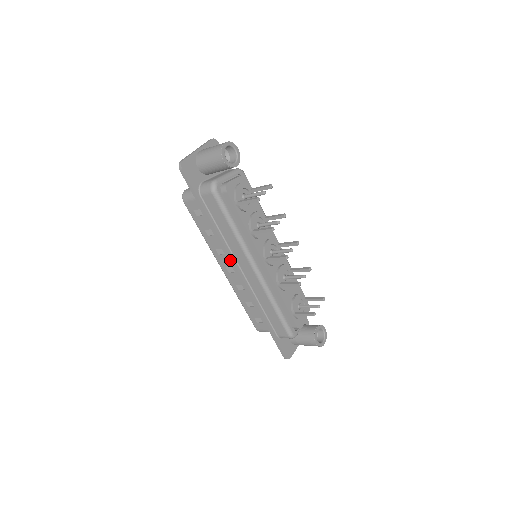
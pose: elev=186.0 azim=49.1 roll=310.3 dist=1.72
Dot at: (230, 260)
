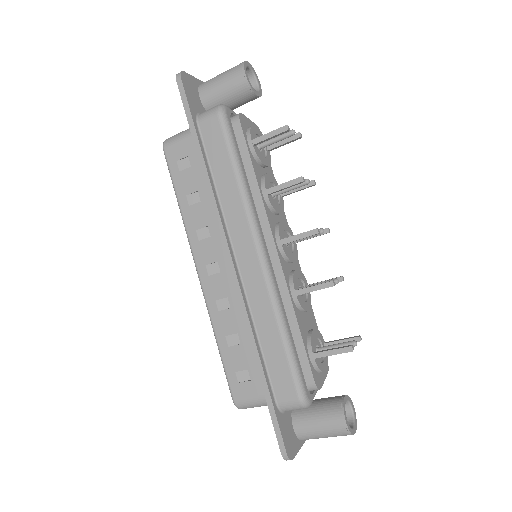
Dot at: (221, 235)
